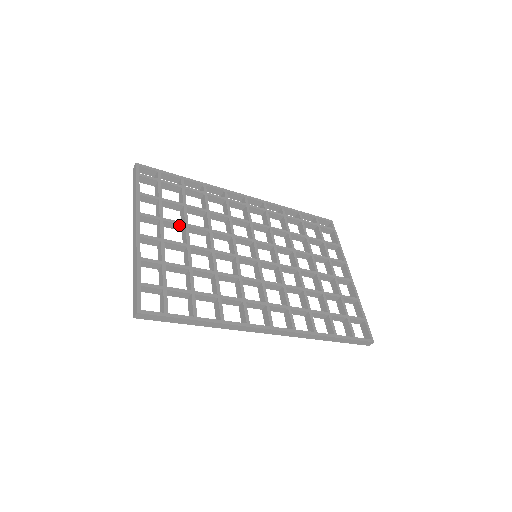
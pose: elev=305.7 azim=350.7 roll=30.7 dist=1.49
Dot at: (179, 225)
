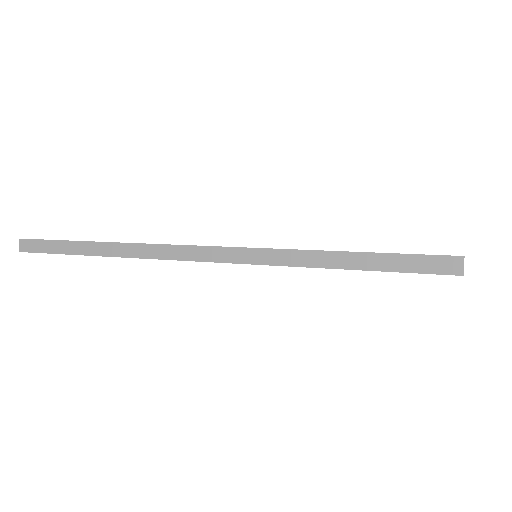
Dot at: occluded
